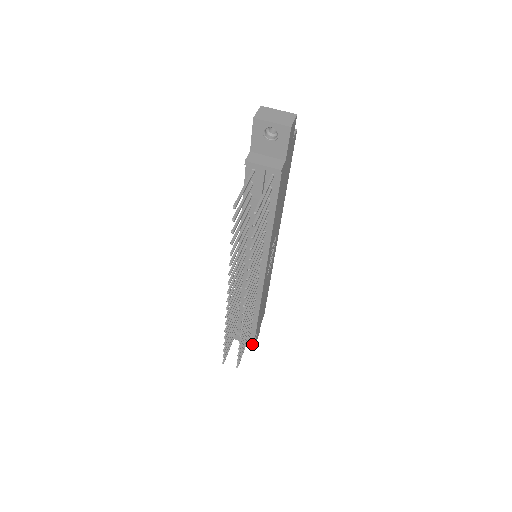
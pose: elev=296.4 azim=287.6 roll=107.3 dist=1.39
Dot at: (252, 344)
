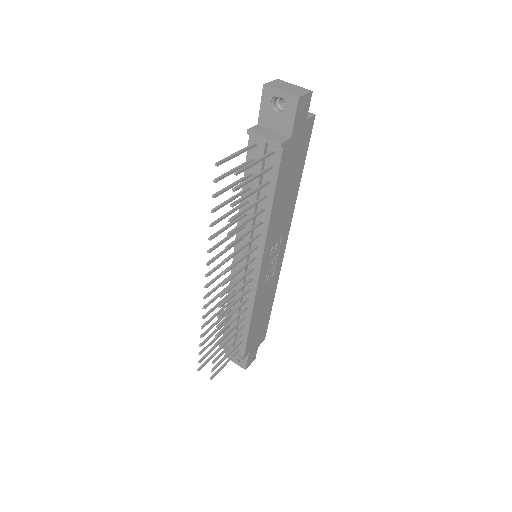
Dot at: (243, 367)
